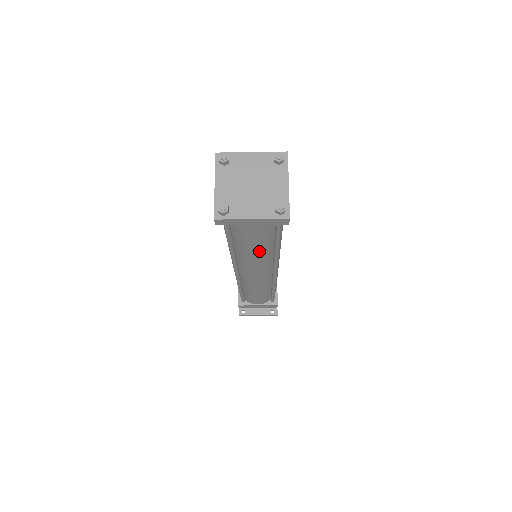
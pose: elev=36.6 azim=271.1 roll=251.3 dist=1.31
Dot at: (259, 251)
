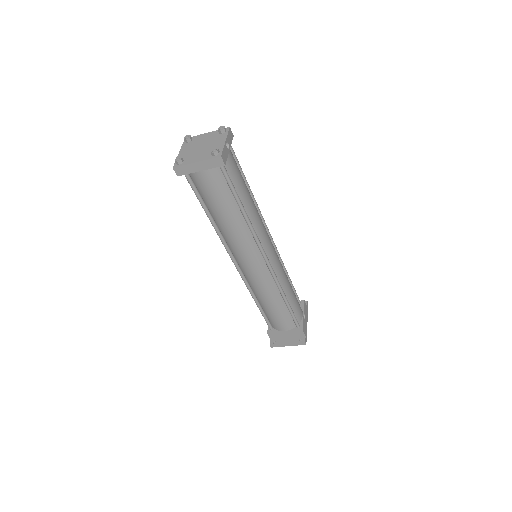
Dot at: (229, 217)
